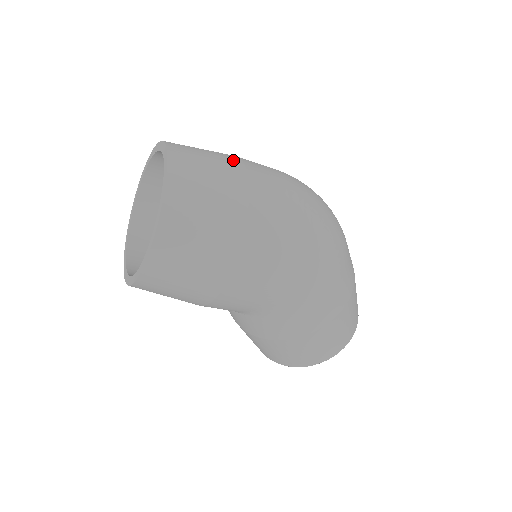
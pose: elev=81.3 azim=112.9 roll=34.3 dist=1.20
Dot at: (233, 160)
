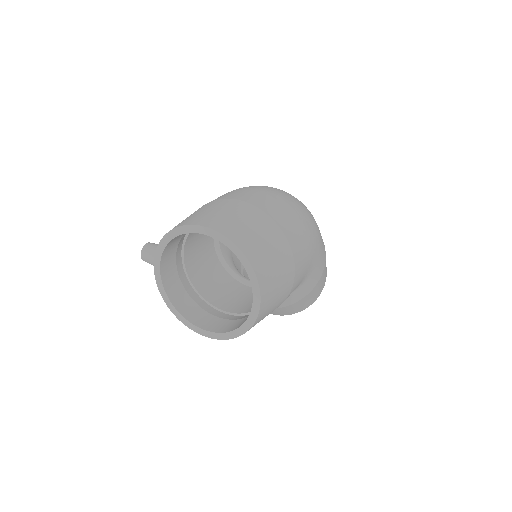
Dot at: (231, 202)
